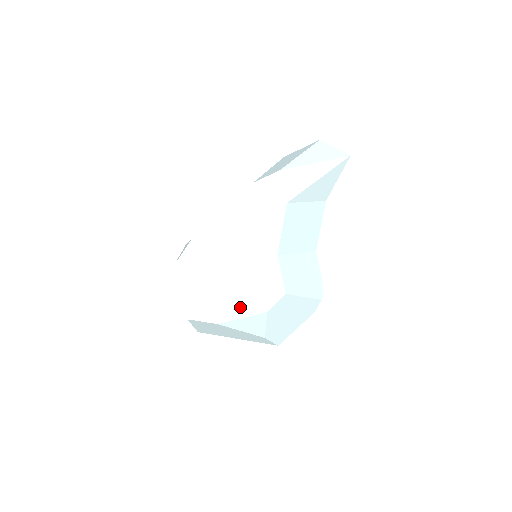
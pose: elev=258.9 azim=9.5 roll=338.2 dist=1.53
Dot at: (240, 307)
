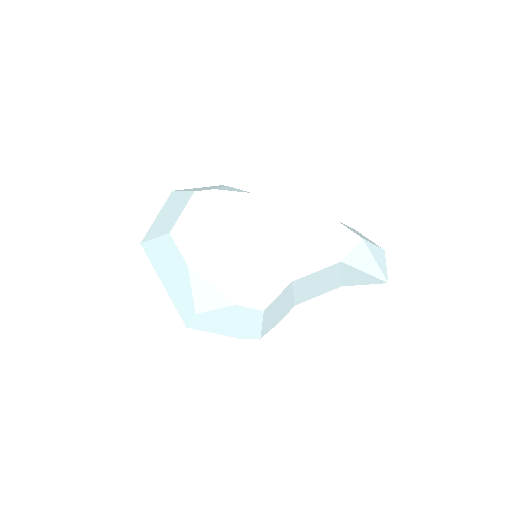
Dot at: (221, 277)
